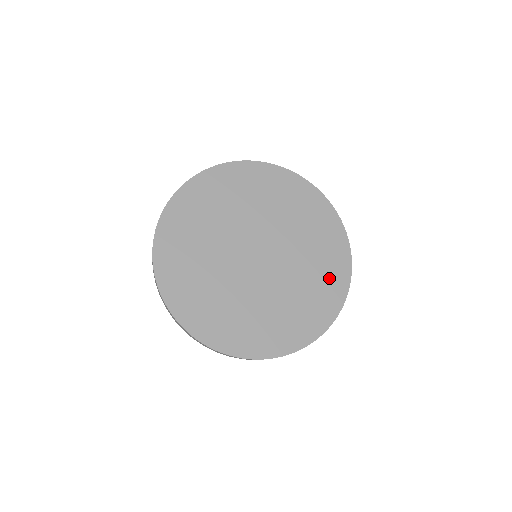
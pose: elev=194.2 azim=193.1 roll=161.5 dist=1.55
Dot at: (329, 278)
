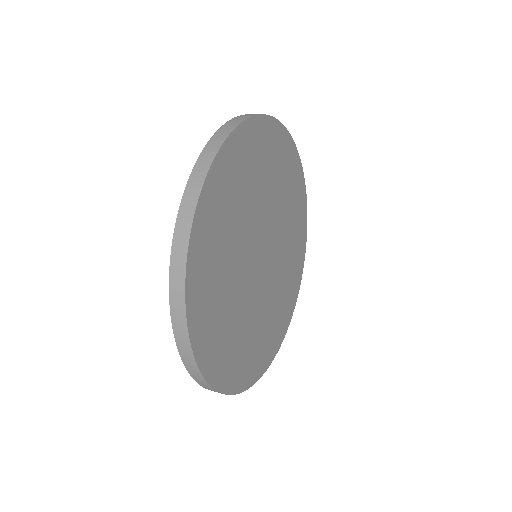
Dot at: (299, 232)
